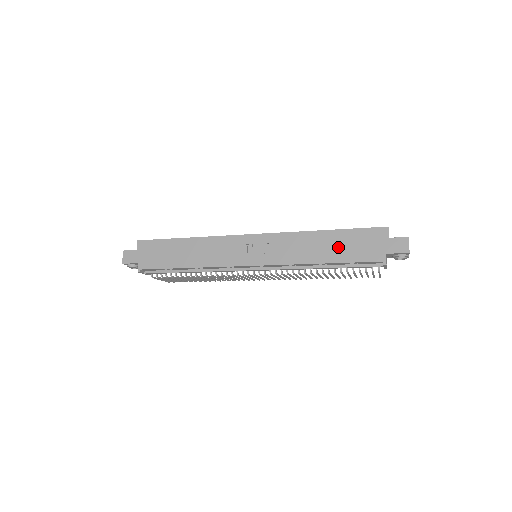
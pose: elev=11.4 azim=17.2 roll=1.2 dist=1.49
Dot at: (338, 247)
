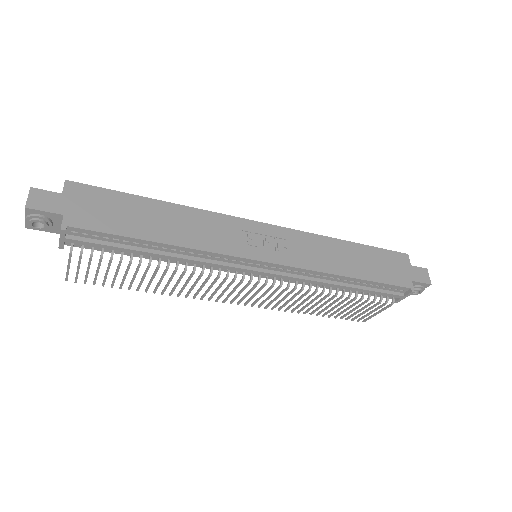
Dot at: (366, 263)
